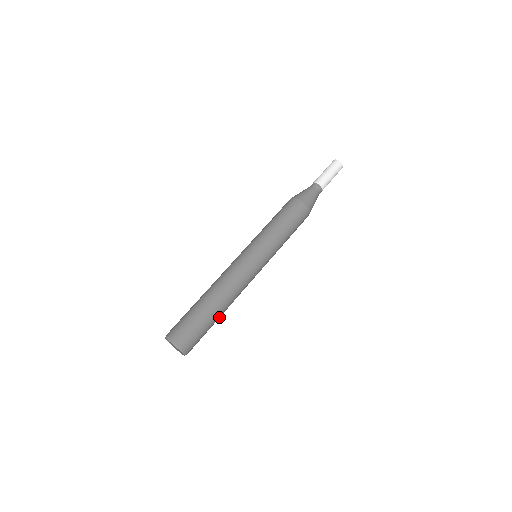
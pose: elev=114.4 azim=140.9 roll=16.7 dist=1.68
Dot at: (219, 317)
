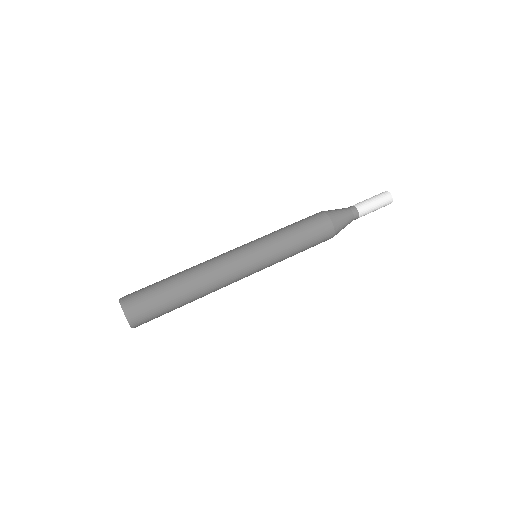
Dot at: occluded
